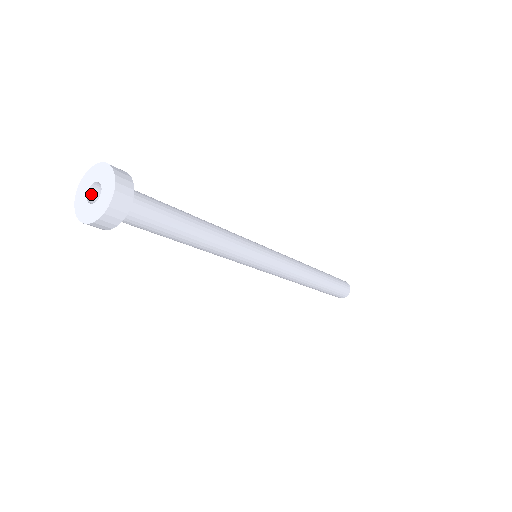
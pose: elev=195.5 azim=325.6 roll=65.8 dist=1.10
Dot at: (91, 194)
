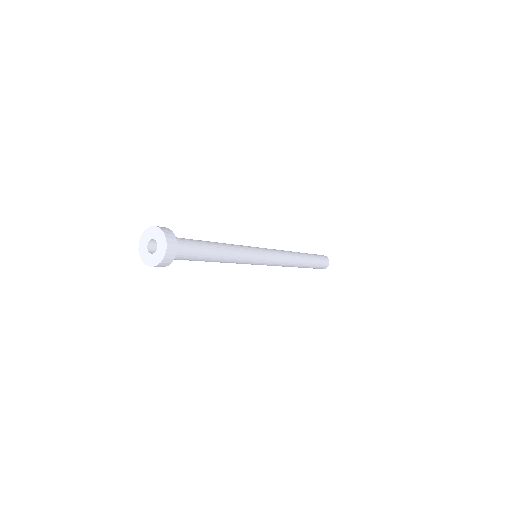
Dot at: (149, 247)
